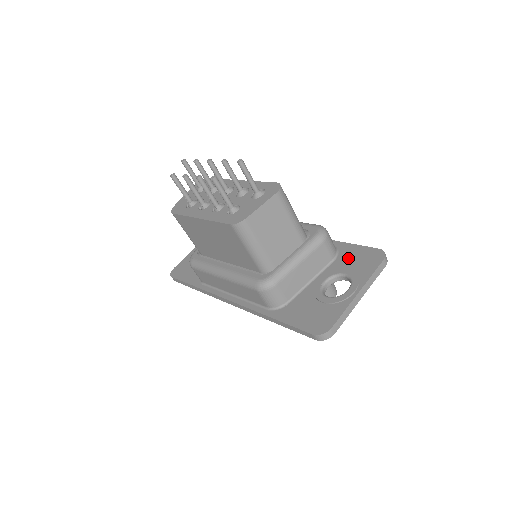
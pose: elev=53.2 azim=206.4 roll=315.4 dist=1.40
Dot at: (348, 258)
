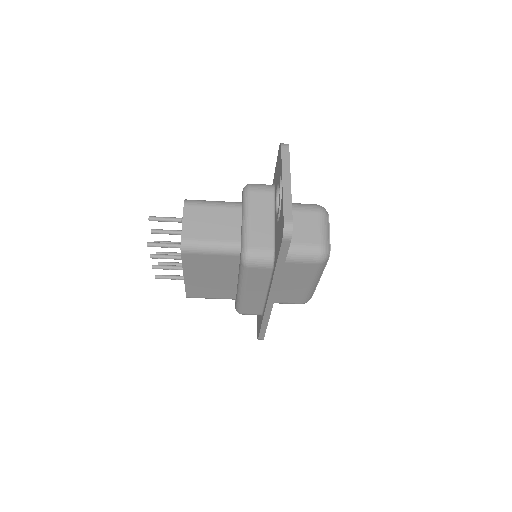
Dot at: (276, 178)
